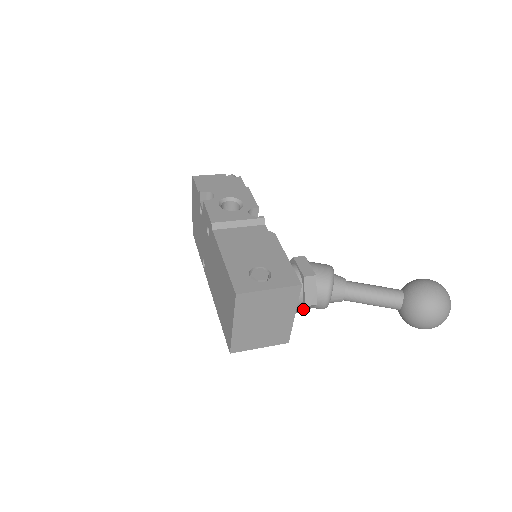
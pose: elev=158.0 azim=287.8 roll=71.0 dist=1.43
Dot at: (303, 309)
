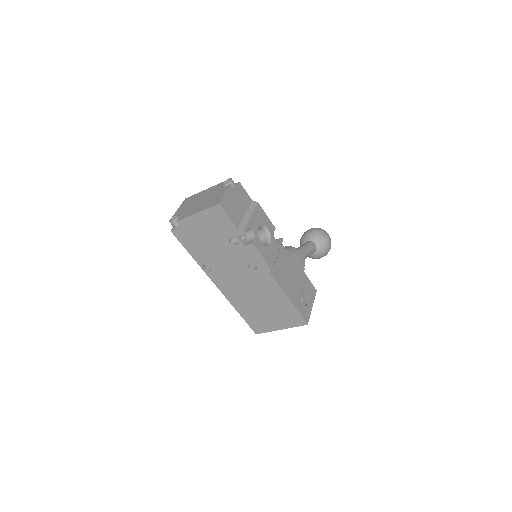
Dot at: occluded
